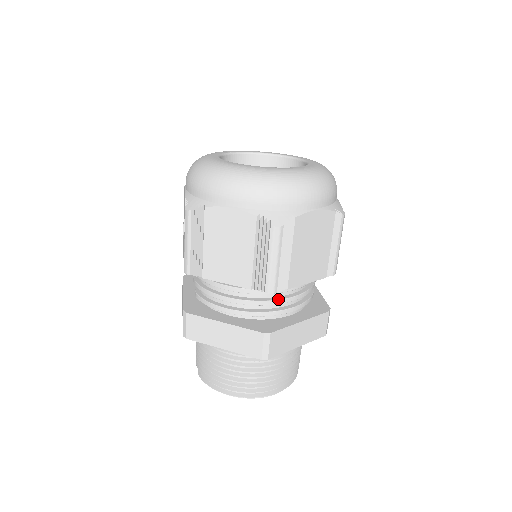
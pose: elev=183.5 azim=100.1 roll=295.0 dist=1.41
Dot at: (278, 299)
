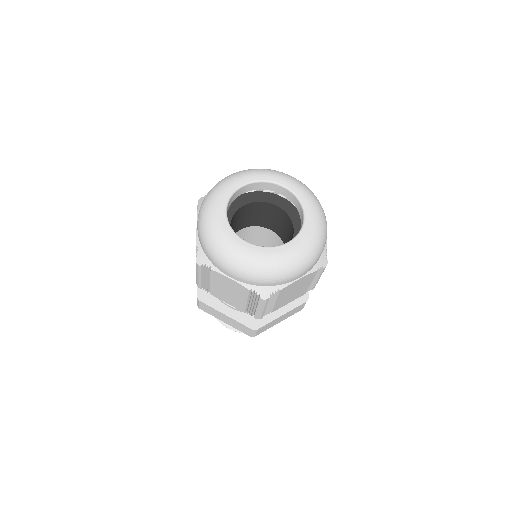
Dot at: occluded
